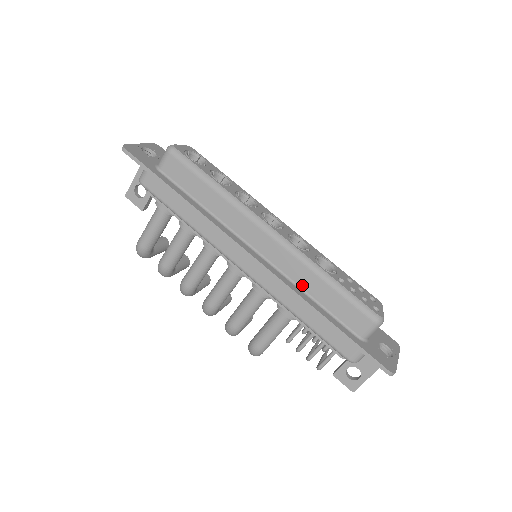
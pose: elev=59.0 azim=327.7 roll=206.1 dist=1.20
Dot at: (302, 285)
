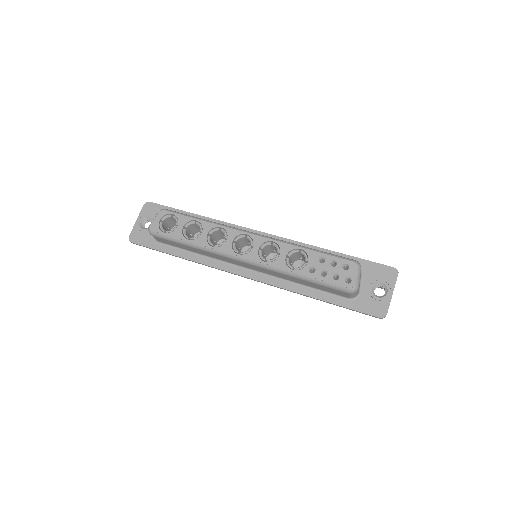
Dot at: (290, 280)
